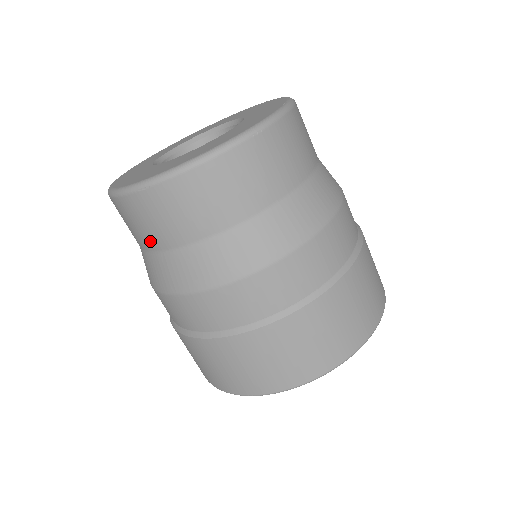
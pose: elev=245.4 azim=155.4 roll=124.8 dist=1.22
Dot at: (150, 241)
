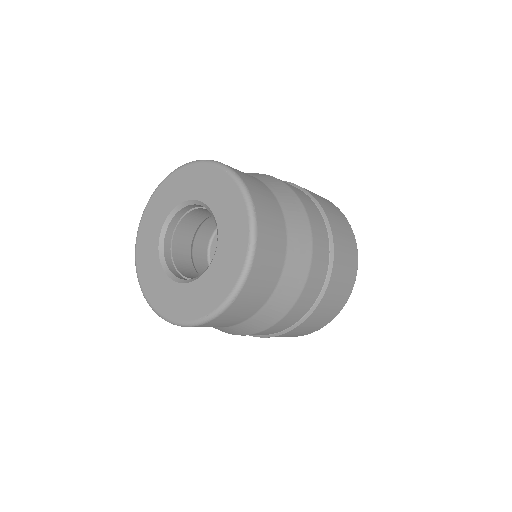
Dot at: occluded
